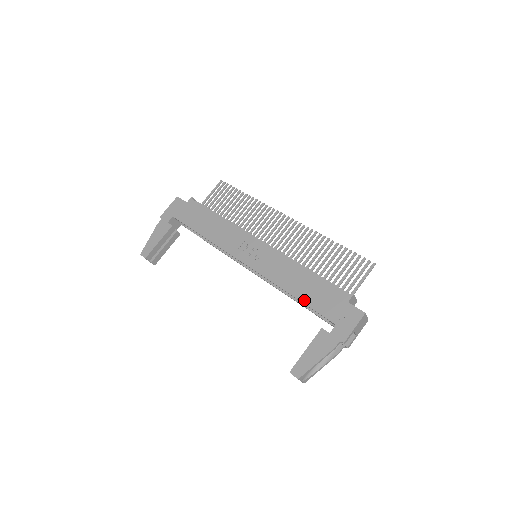
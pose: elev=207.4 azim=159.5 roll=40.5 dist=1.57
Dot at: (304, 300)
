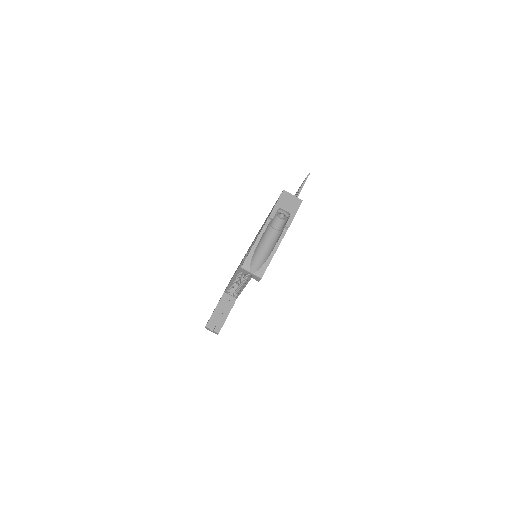
Dot at: (259, 232)
